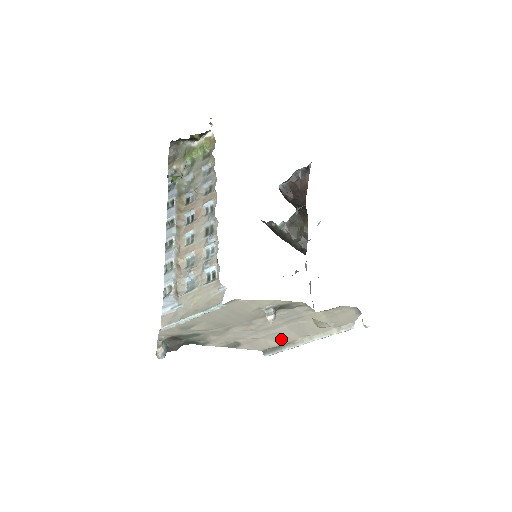
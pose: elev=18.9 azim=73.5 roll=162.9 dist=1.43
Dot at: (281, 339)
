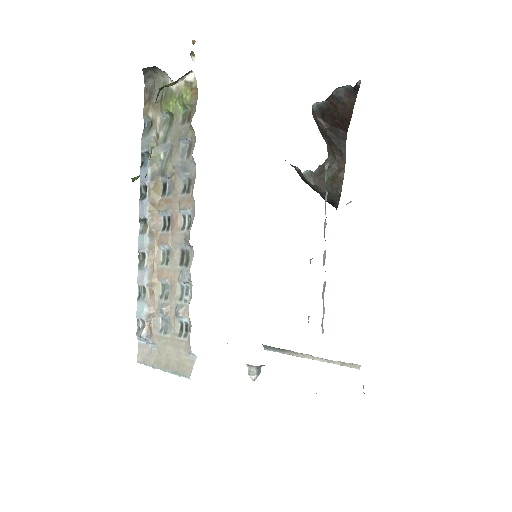
Dot at: occluded
